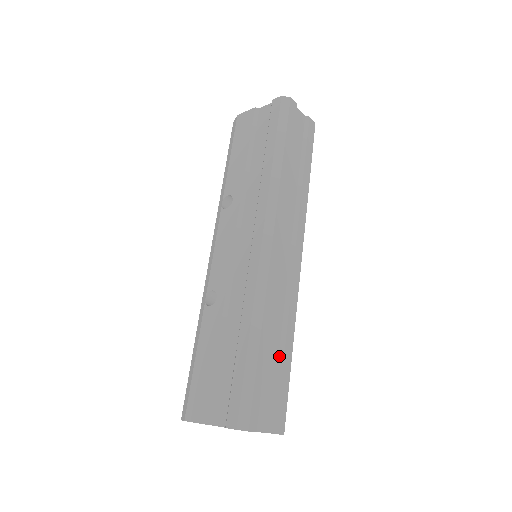
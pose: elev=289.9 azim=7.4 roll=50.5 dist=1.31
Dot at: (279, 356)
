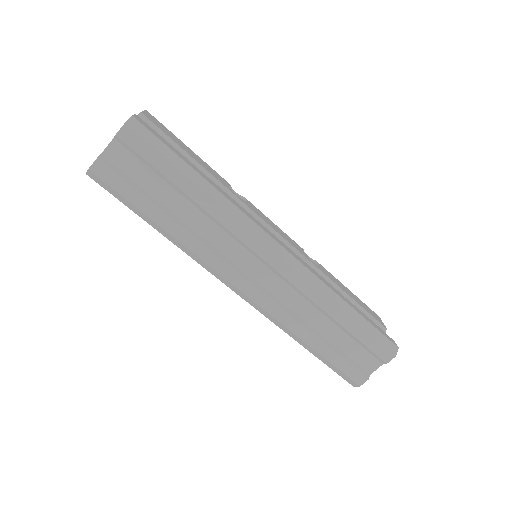
Dot at: (339, 327)
